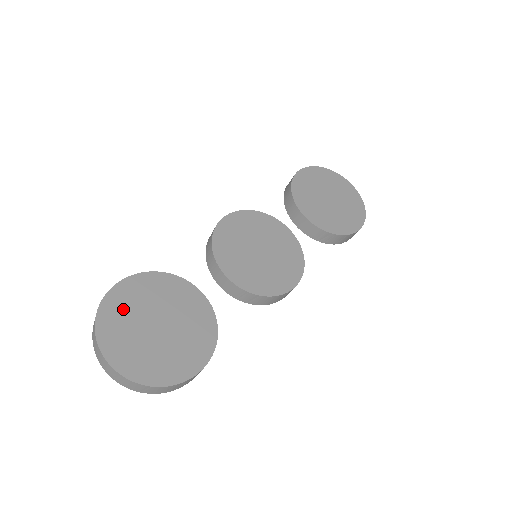
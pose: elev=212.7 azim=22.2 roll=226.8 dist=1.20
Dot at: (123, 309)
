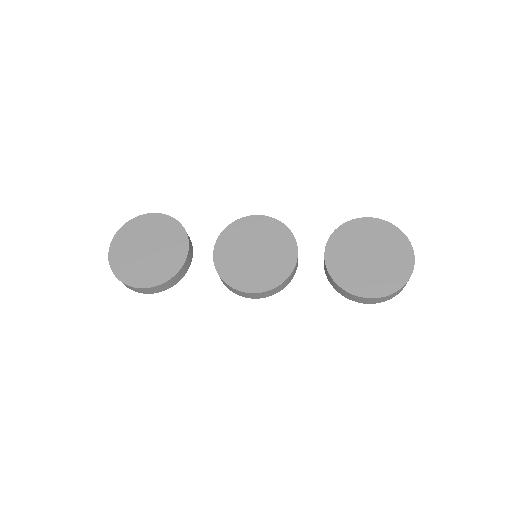
Dot at: (141, 228)
